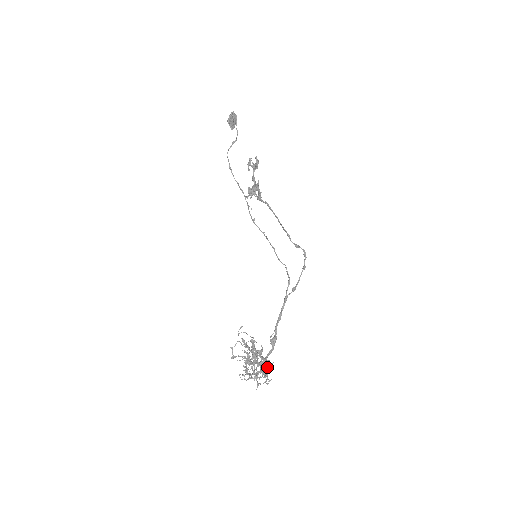
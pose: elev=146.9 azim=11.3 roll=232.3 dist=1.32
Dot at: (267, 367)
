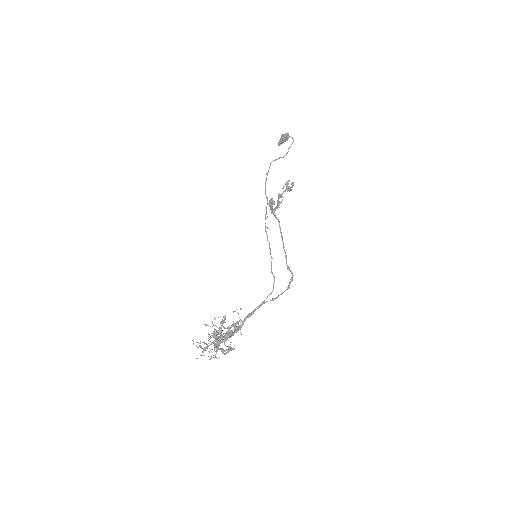
Dot at: occluded
